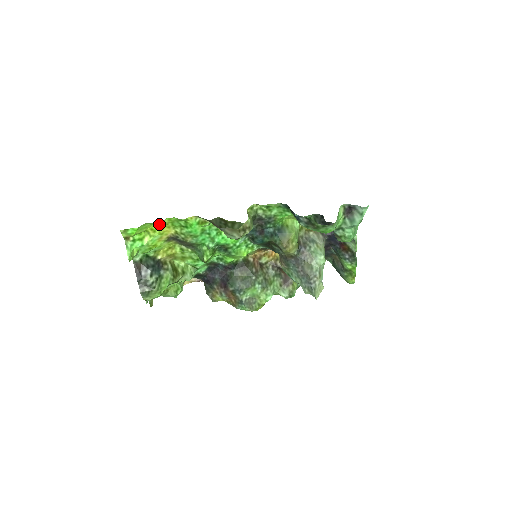
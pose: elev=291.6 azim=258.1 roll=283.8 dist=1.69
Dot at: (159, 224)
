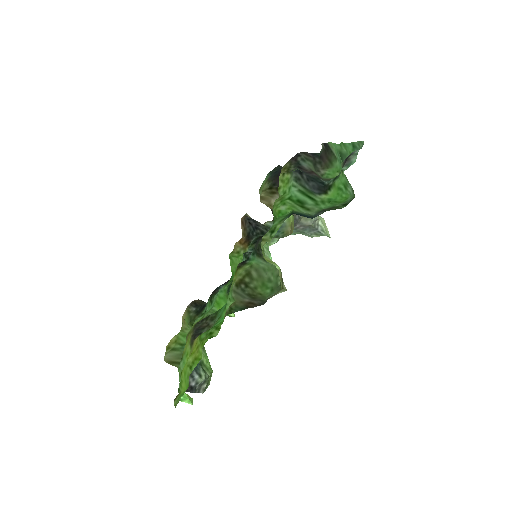
Dot at: (192, 356)
